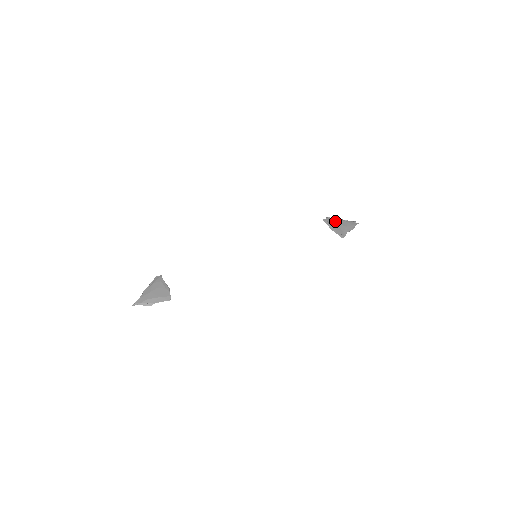
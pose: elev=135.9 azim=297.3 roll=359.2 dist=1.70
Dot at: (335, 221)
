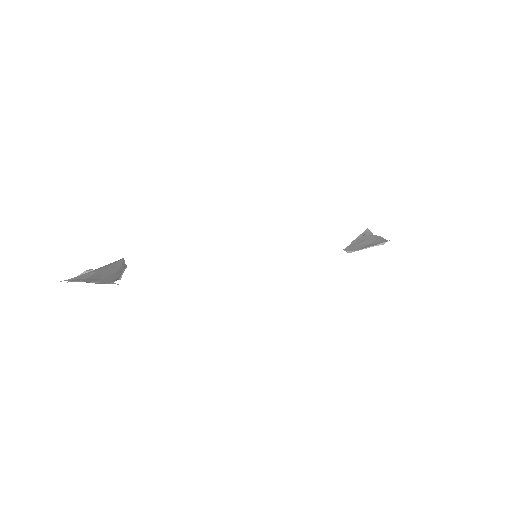
Dot at: (359, 248)
